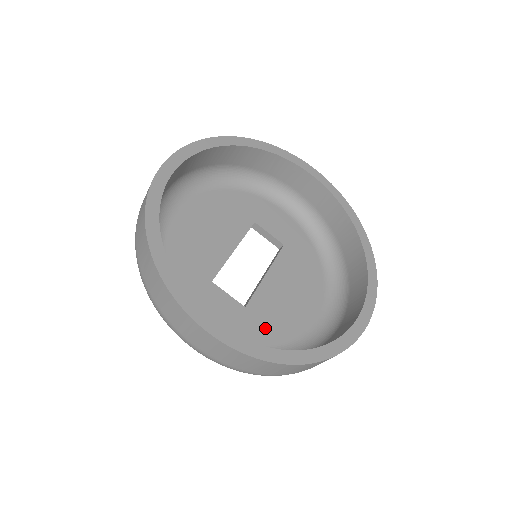
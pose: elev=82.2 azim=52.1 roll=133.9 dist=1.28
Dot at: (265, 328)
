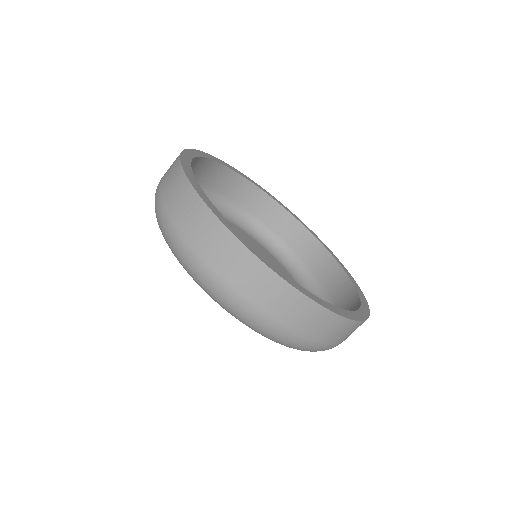
Dot at: occluded
